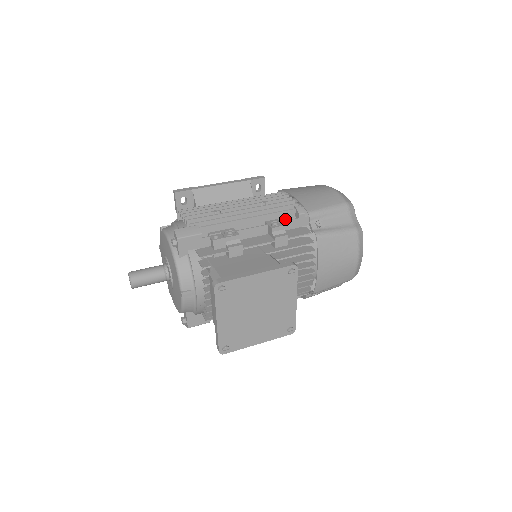
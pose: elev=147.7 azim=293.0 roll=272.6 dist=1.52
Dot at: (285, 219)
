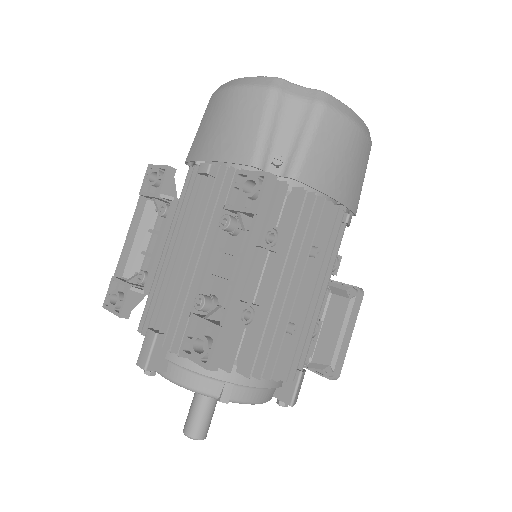
Dot at: occluded
